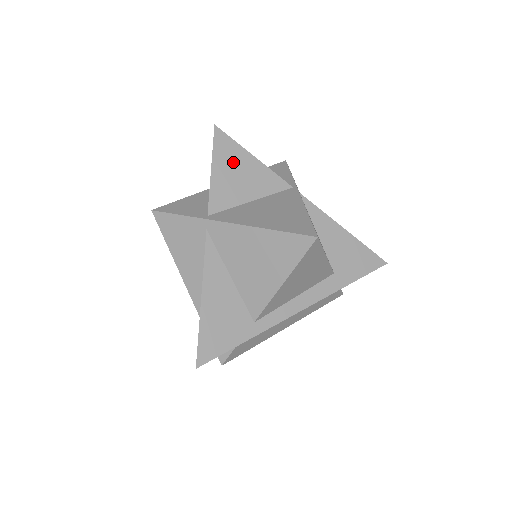
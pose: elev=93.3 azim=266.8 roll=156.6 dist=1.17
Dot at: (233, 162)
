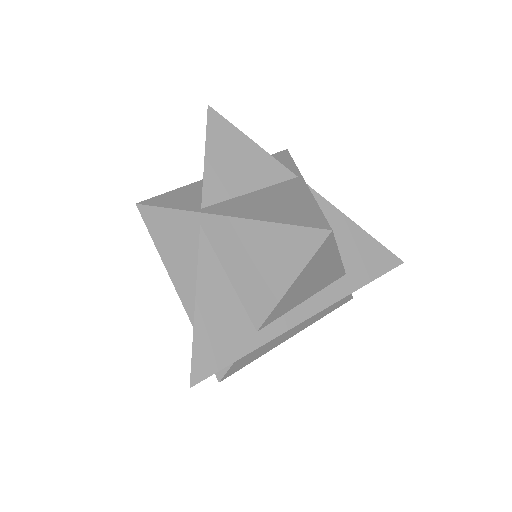
Dot at: (230, 147)
